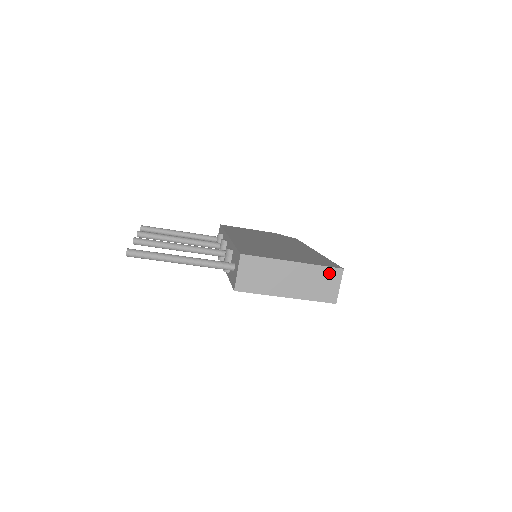
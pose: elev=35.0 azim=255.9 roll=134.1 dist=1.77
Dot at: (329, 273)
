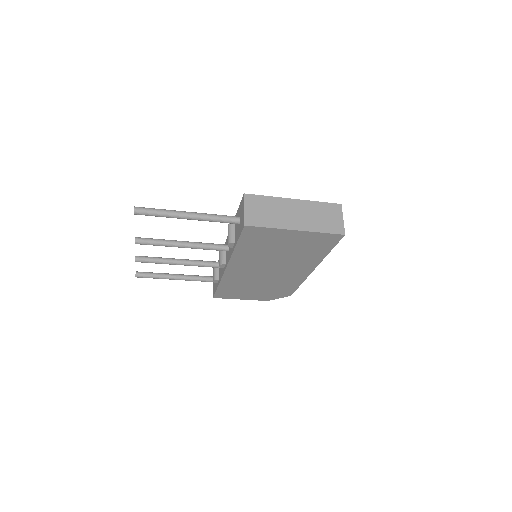
Dot at: (329, 208)
